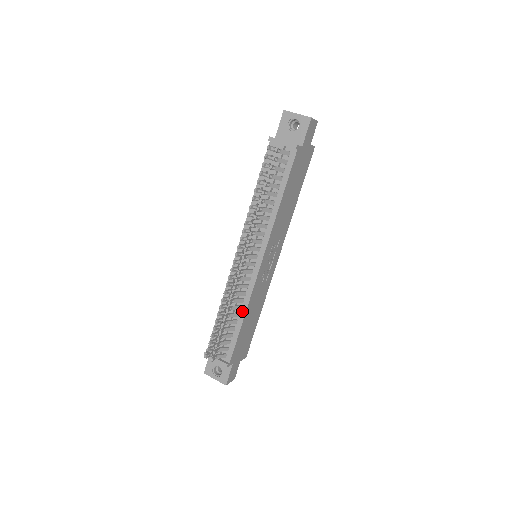
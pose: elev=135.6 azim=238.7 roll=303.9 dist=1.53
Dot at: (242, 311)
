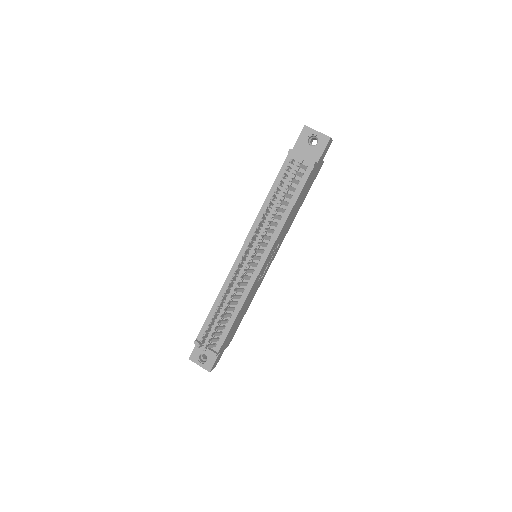
Dot at: (238, 306)
